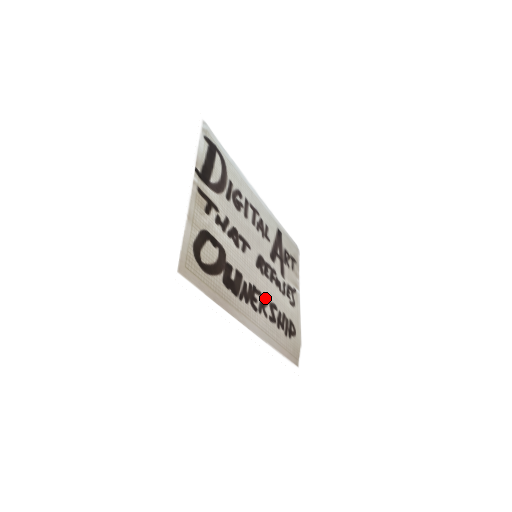
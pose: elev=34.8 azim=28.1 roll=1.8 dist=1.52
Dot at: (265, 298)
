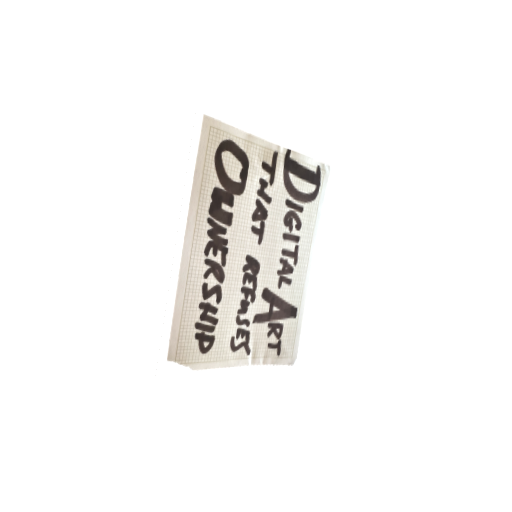
Dot at: (222, 275)
